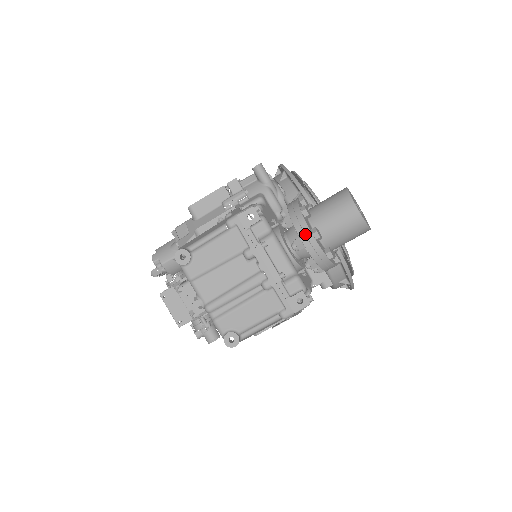
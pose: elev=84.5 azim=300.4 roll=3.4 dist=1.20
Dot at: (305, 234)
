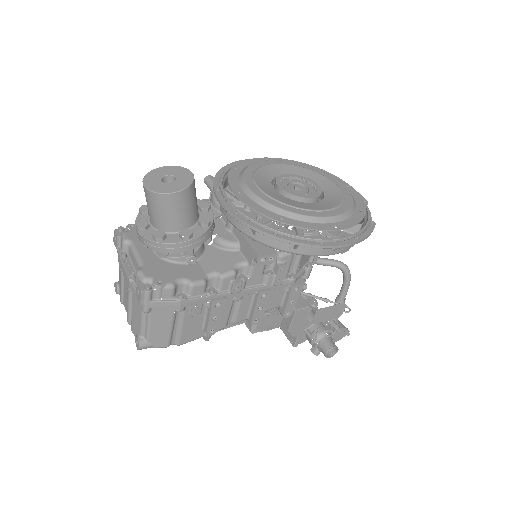
Dot at: occluded
